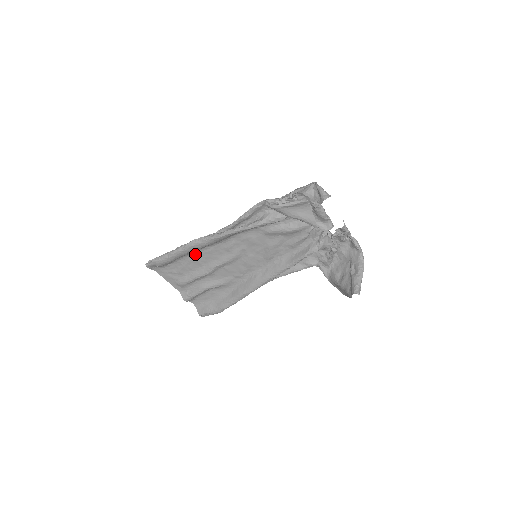
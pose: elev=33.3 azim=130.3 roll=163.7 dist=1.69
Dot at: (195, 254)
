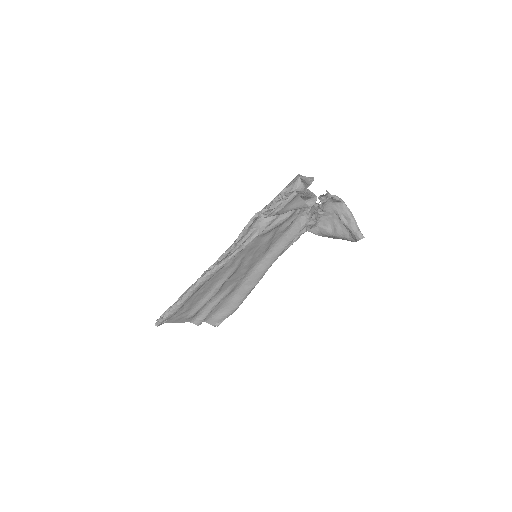
Dot at: (200, 288)
